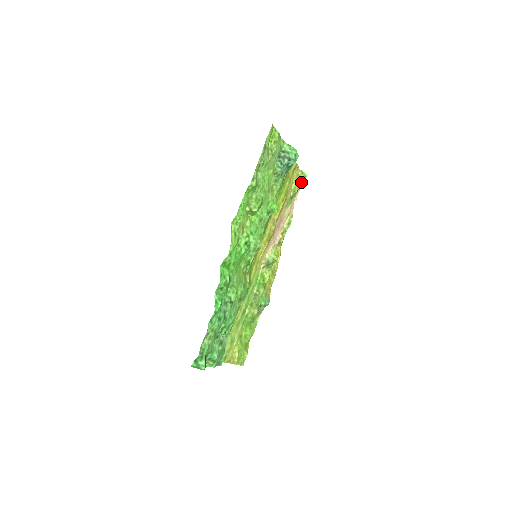
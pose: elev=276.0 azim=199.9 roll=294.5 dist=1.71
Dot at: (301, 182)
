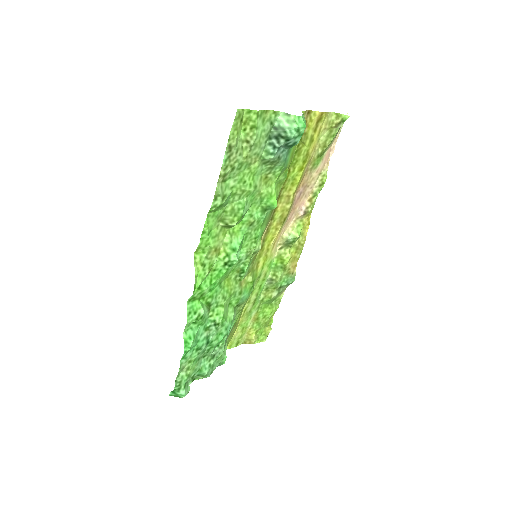
Dot at: (337, 129)
